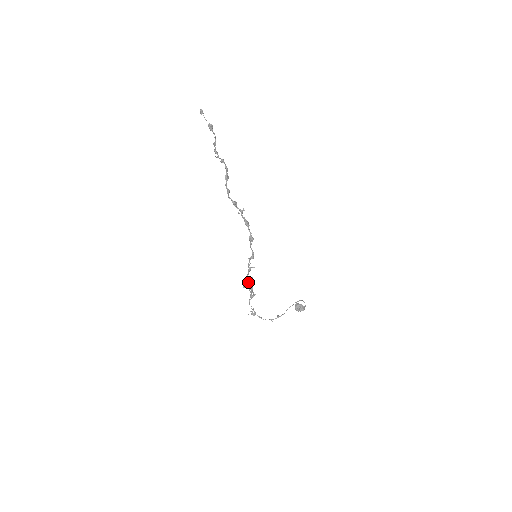
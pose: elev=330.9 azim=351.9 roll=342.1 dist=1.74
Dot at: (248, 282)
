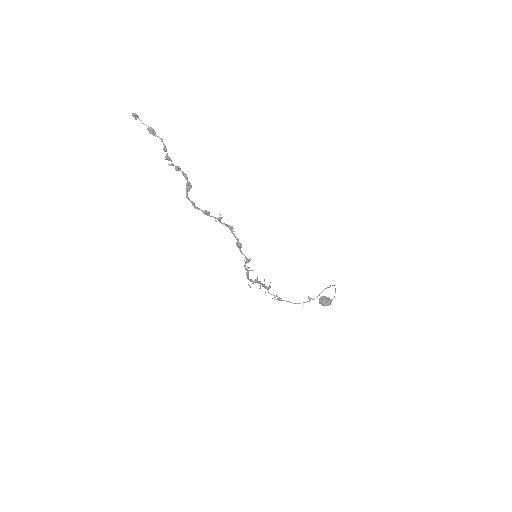
Dot at: (253, 281)
